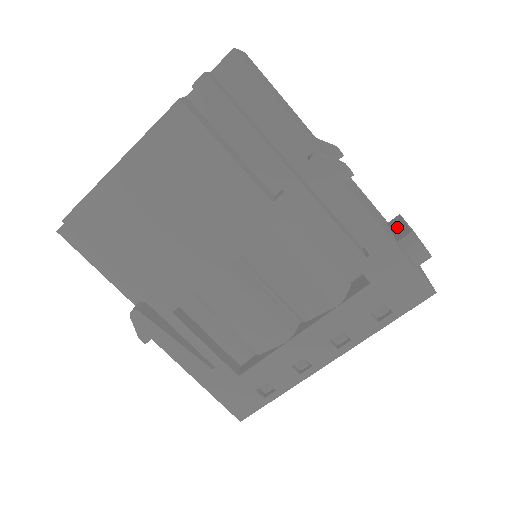
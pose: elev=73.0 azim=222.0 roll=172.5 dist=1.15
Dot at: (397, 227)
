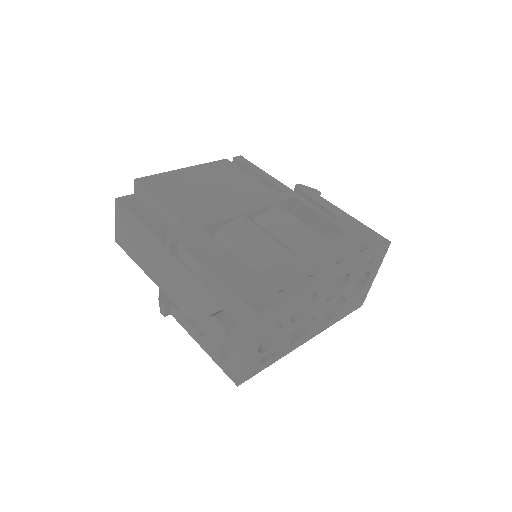
Dot at: occluded
